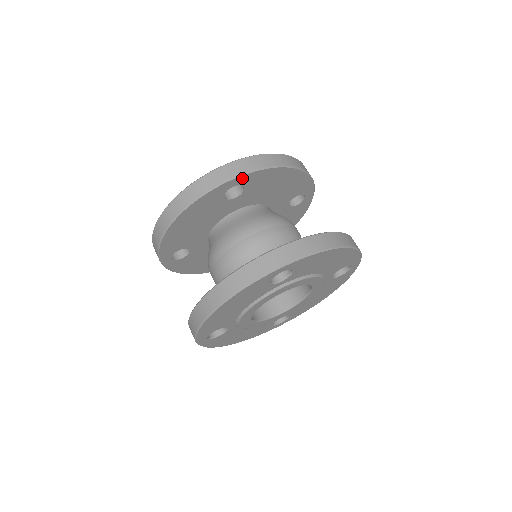
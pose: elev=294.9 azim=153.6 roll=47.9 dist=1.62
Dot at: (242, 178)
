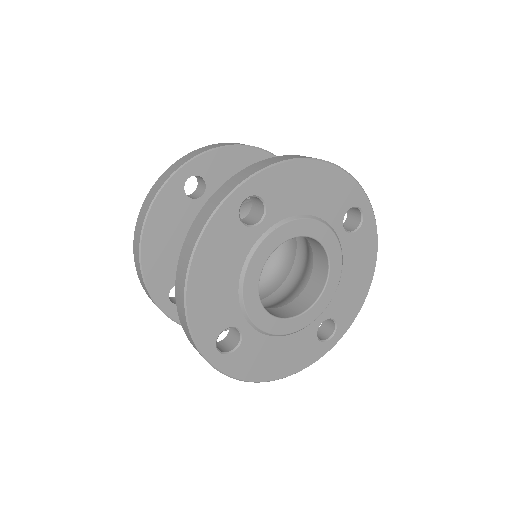
Dot at: (193, 165)
